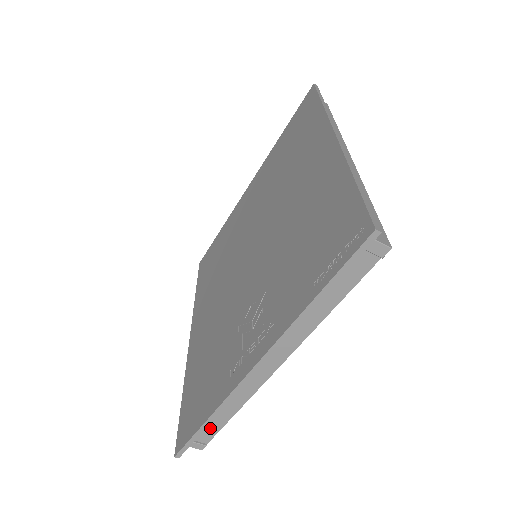
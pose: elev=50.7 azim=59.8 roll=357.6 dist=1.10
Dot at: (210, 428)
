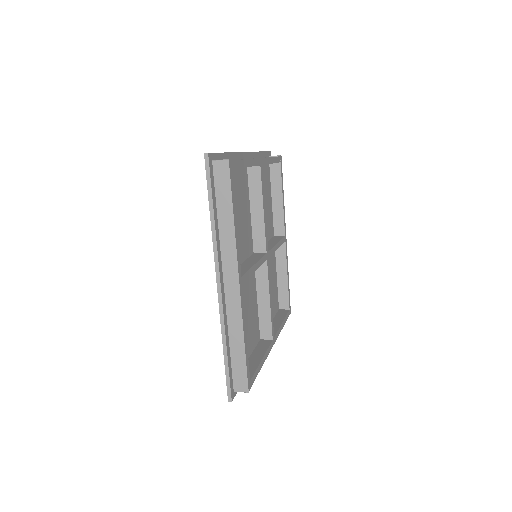
Dot at: occluded
